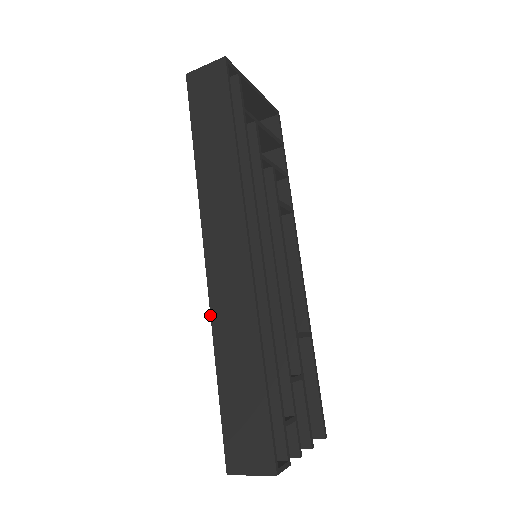
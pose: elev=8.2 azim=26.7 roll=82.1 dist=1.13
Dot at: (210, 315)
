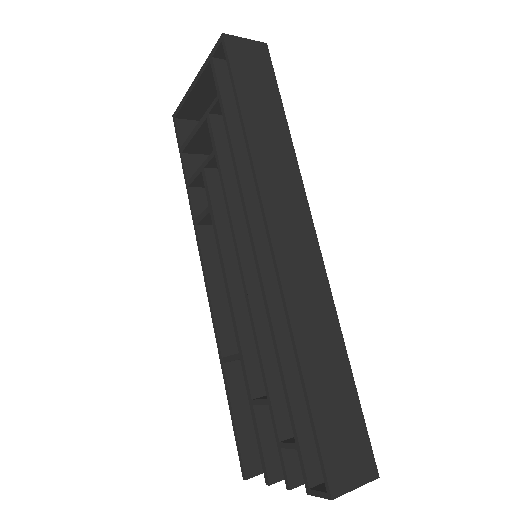
Dot at: (287, 307)
